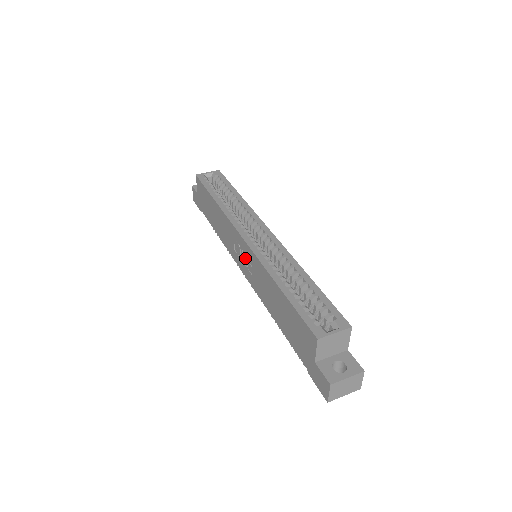
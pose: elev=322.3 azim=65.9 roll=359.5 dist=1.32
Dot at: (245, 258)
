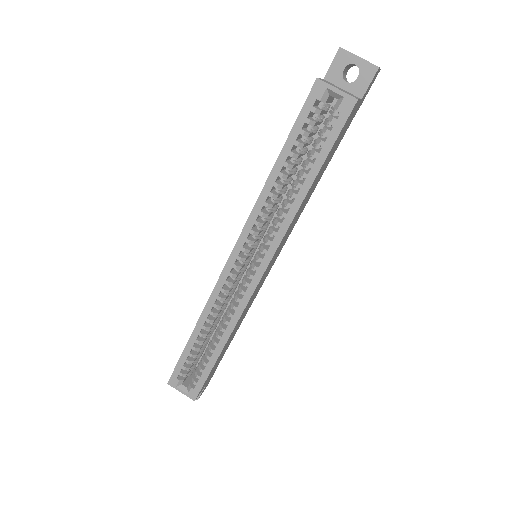
Dot at: occluded
